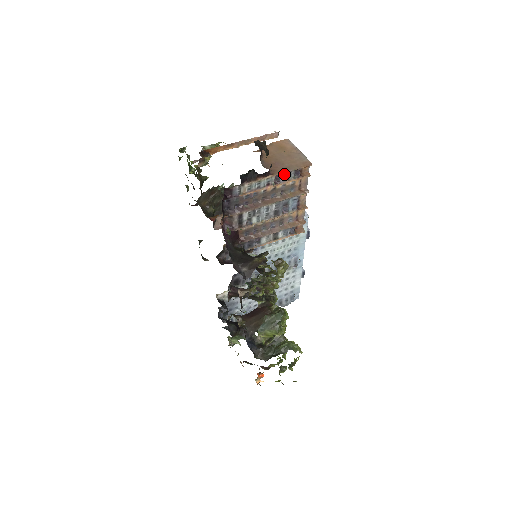
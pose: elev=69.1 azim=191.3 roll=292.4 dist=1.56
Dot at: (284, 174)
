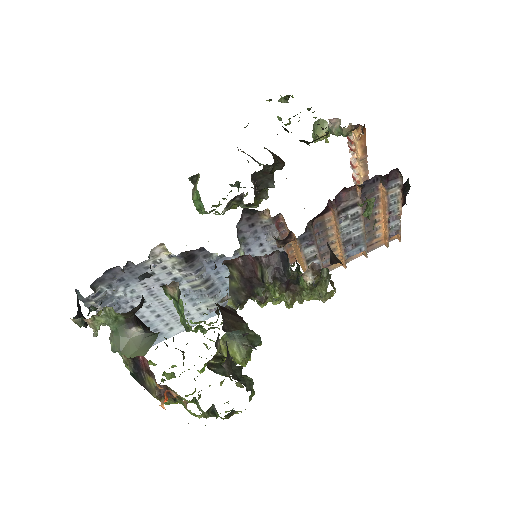
Dot at: (398, 221)
